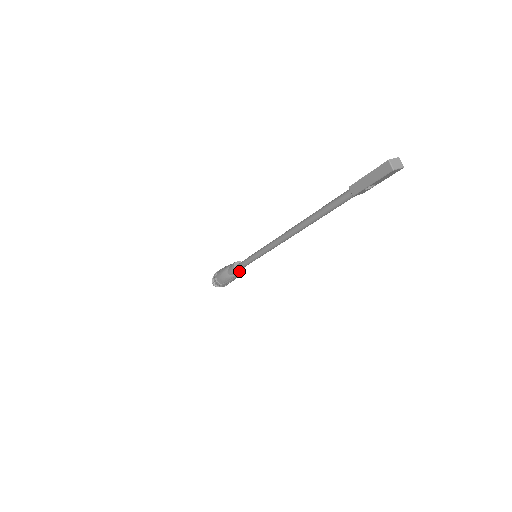
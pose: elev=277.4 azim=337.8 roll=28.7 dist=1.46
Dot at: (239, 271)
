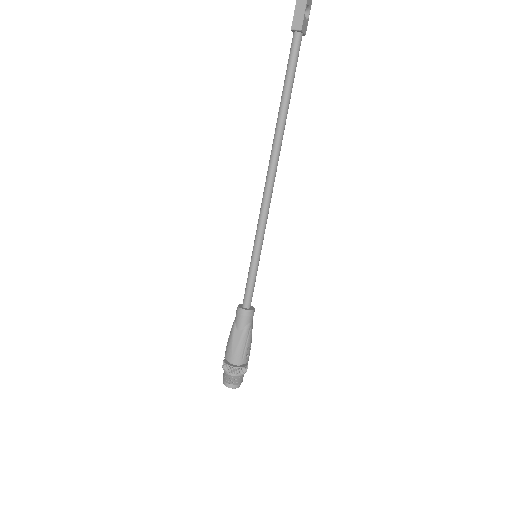
Dot at: (250, 309)
